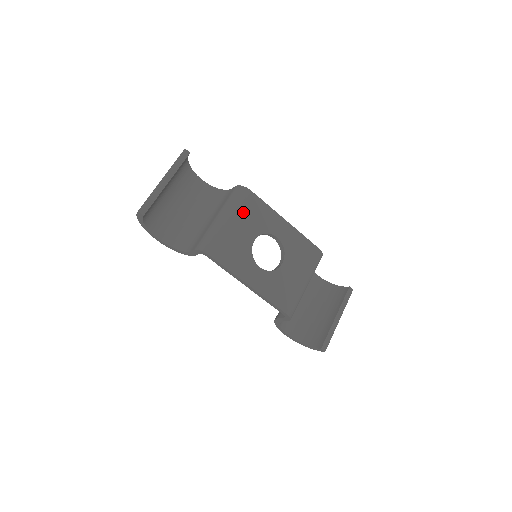
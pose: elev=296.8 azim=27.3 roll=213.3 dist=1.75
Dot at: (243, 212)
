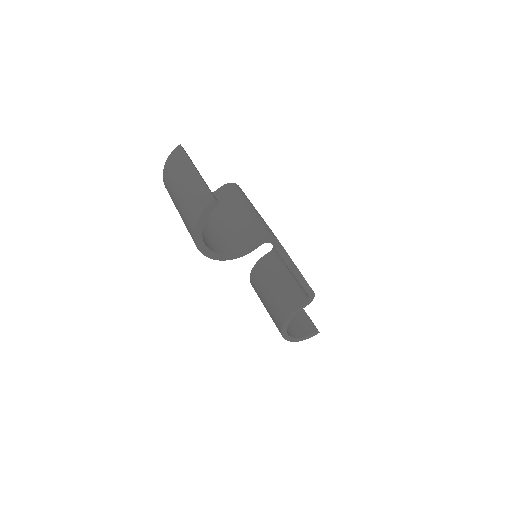
Dot at: occluded
